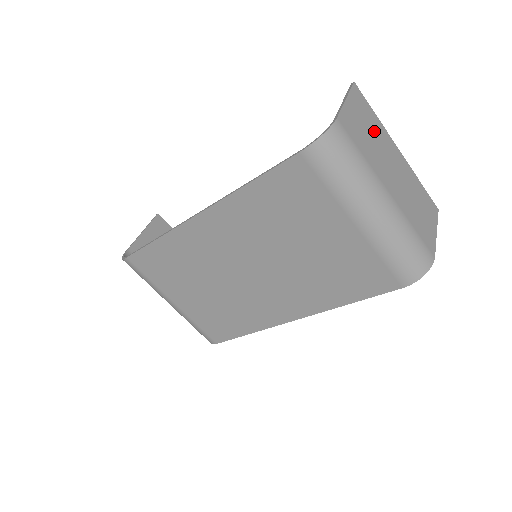
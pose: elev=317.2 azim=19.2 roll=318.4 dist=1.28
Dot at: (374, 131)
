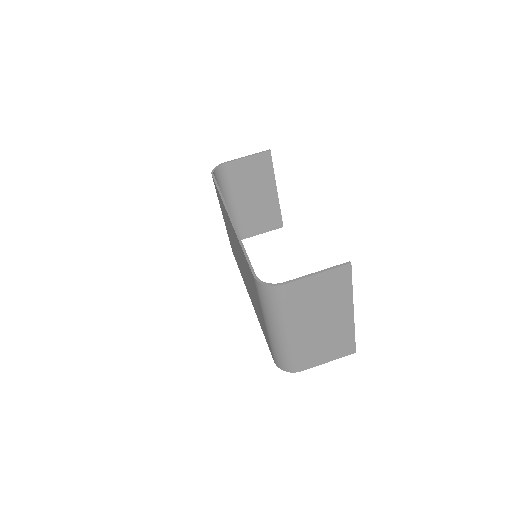
Dot at: (331, 297)
